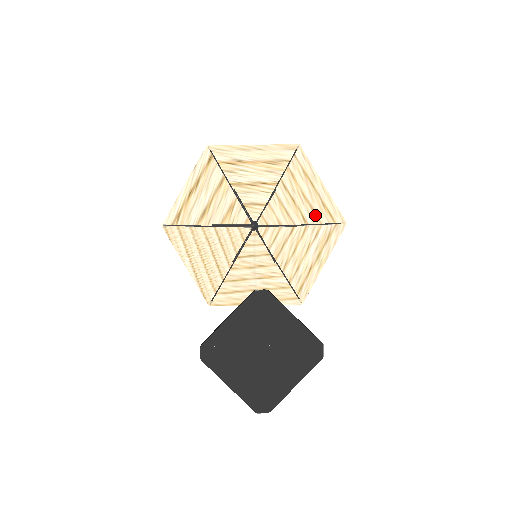
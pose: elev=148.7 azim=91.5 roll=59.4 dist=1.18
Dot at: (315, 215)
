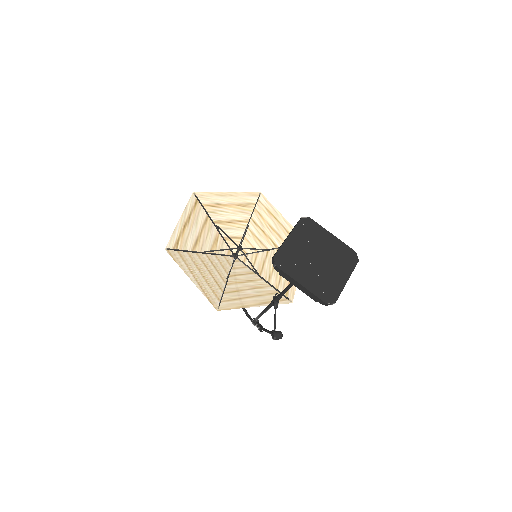
Dot at: (282, 240)
